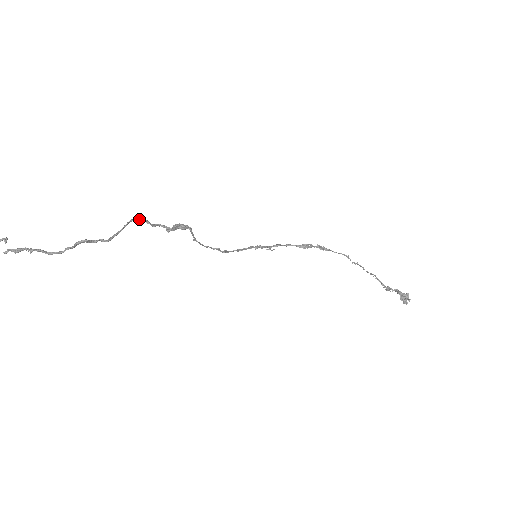
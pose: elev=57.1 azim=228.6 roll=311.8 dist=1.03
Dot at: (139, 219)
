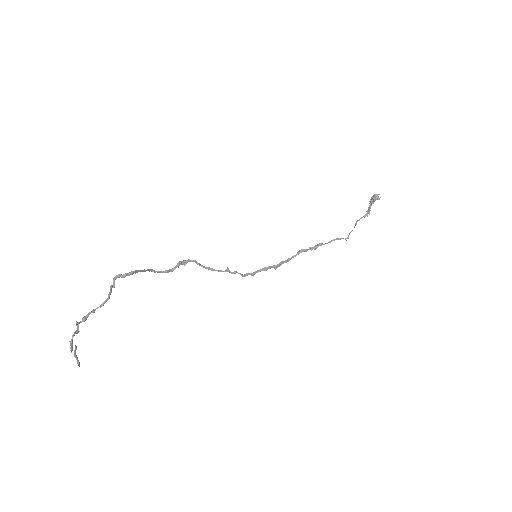
Dot at: (155, 271)
